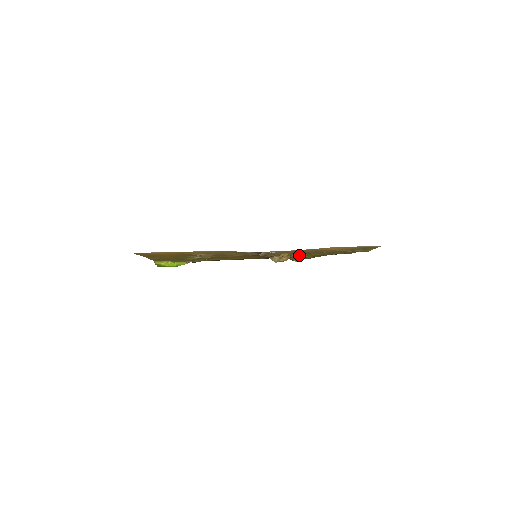
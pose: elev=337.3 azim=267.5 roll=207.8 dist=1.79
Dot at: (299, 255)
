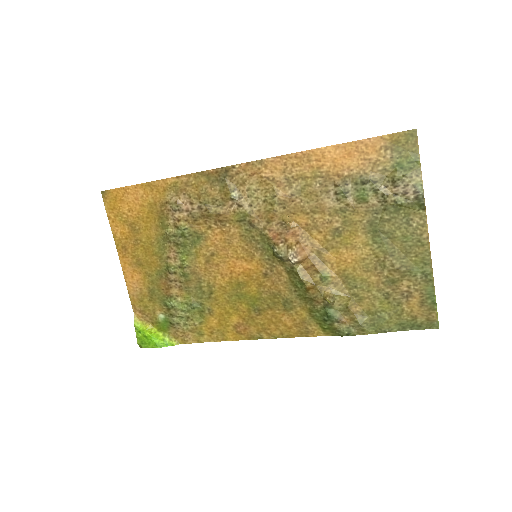
Dot at: (326, 268)
